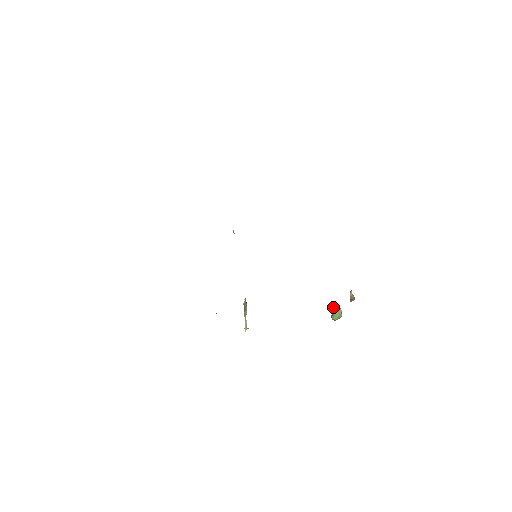
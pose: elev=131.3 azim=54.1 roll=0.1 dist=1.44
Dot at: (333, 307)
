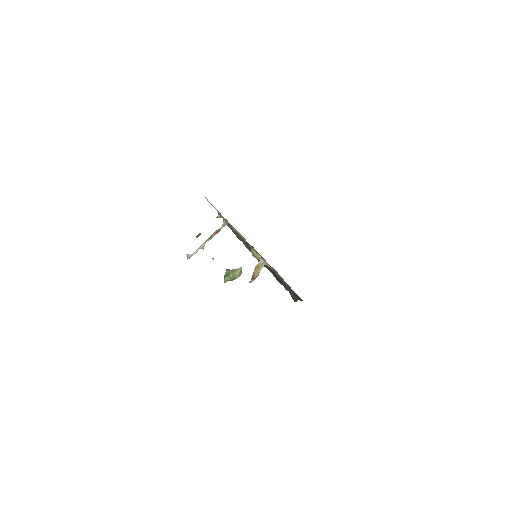
Dot at: occluded
